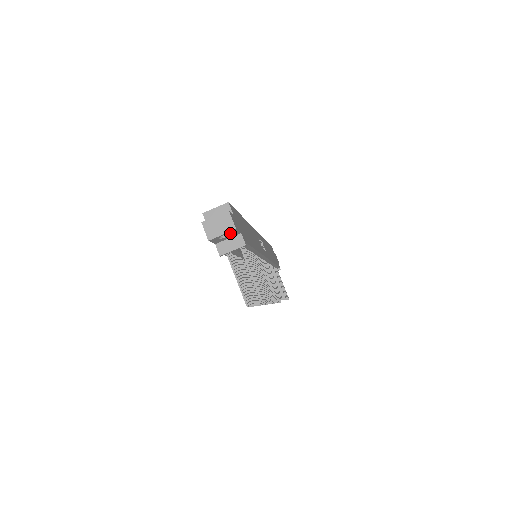
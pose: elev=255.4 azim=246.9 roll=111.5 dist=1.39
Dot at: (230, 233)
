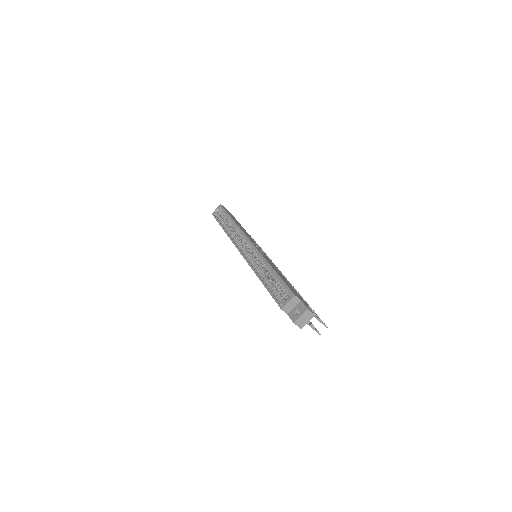
Dot at: occluded
